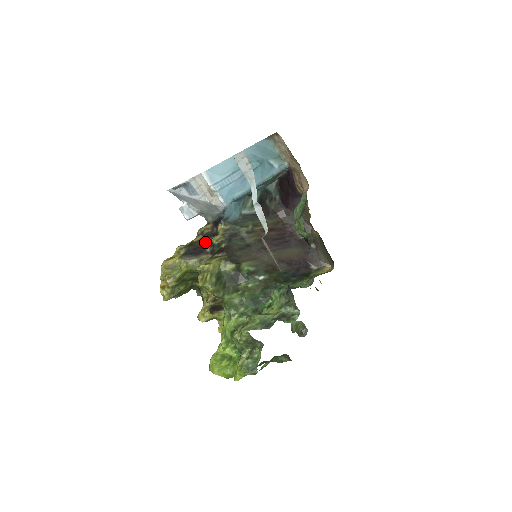
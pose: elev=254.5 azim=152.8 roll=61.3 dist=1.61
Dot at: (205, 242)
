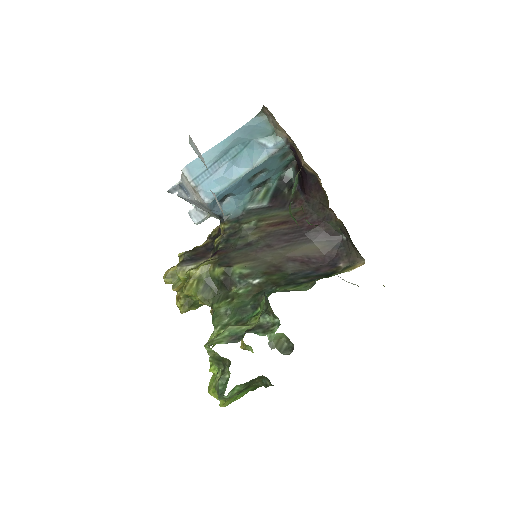
Dot at: (210, 246)
